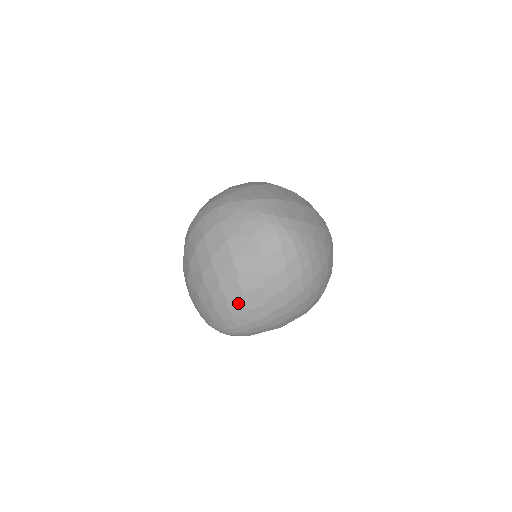
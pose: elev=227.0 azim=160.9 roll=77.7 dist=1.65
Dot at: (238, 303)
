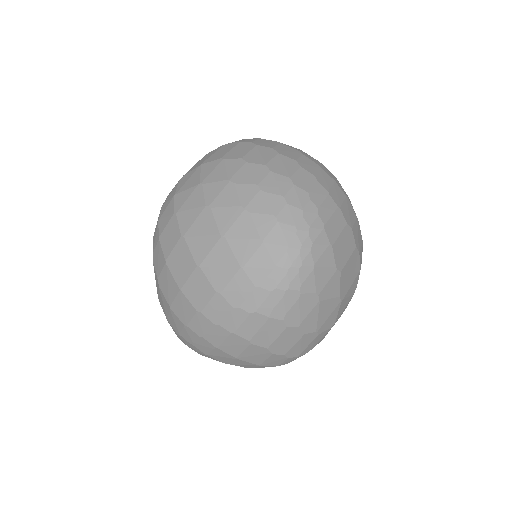
Dot at: (271, 177)
